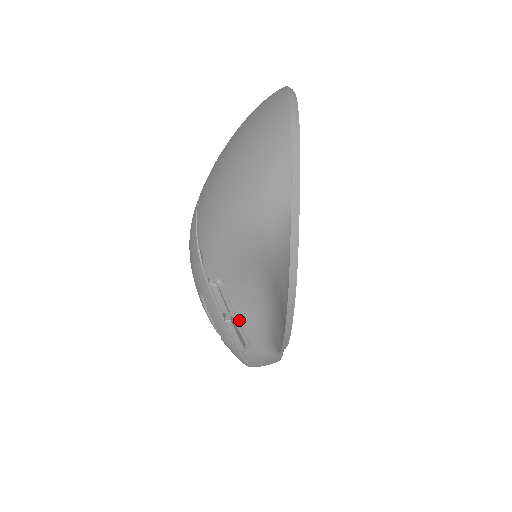
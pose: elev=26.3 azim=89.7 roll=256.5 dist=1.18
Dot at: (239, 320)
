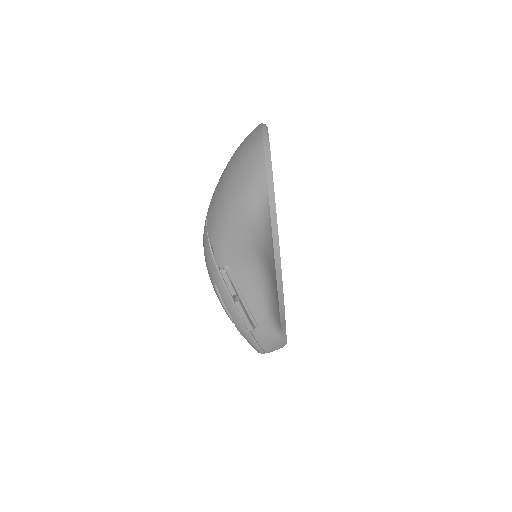
Dot at: (246, 301)
